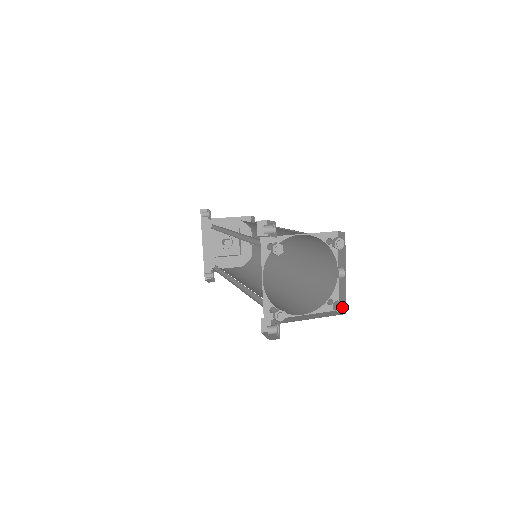
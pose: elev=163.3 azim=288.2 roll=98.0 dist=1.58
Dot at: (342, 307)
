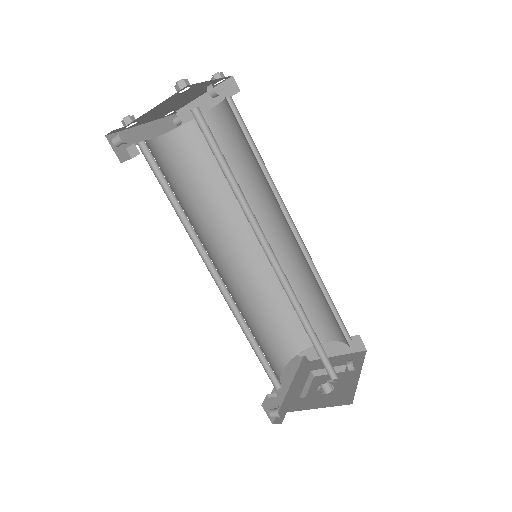
Dot at: (181, 80)
